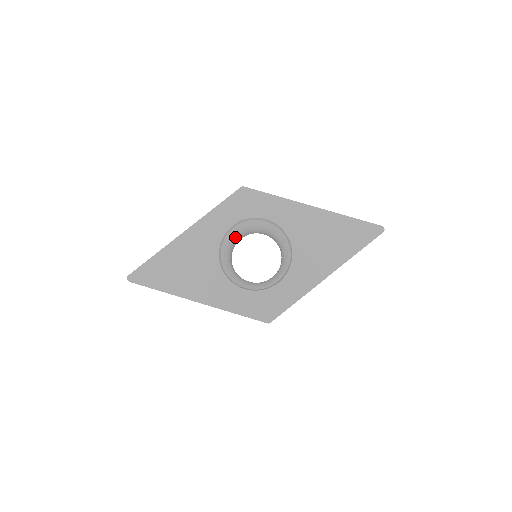
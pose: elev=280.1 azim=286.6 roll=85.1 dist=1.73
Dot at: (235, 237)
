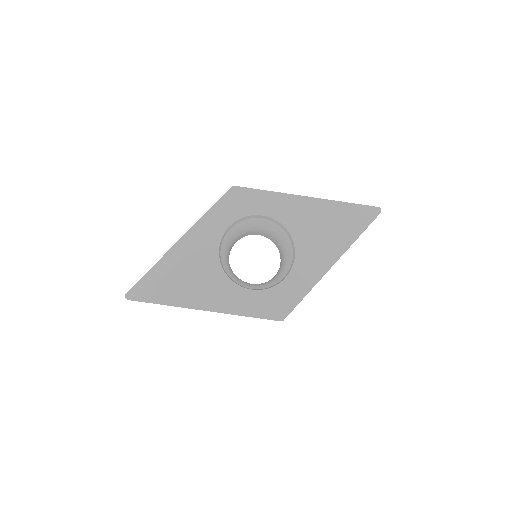
Dot at: (232, 240)
